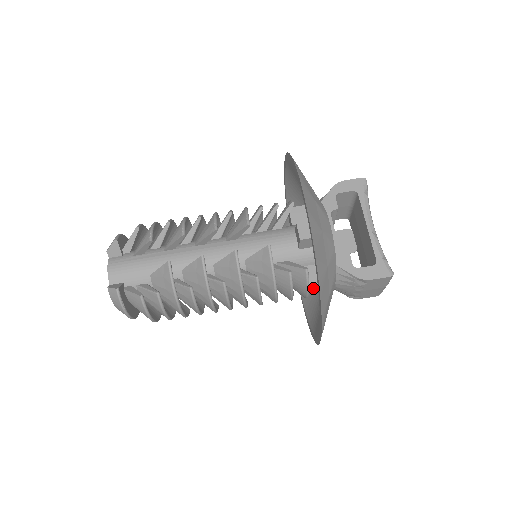
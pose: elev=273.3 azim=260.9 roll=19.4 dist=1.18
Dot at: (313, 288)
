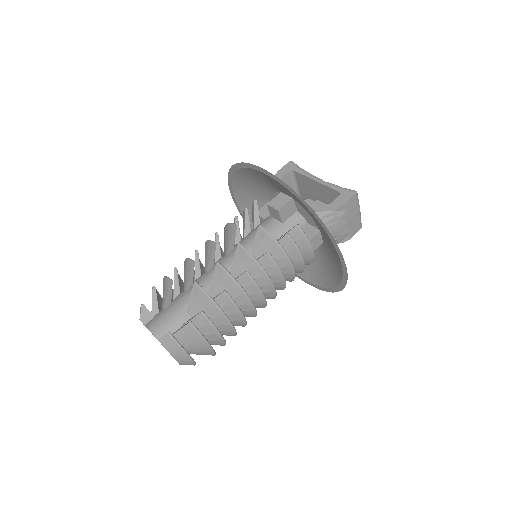
Dot at: (313, 245)
